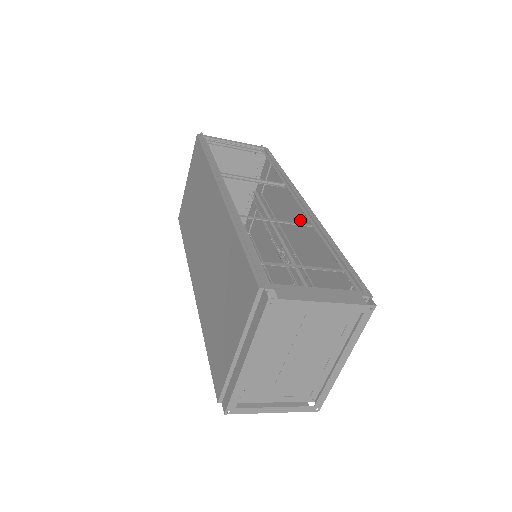
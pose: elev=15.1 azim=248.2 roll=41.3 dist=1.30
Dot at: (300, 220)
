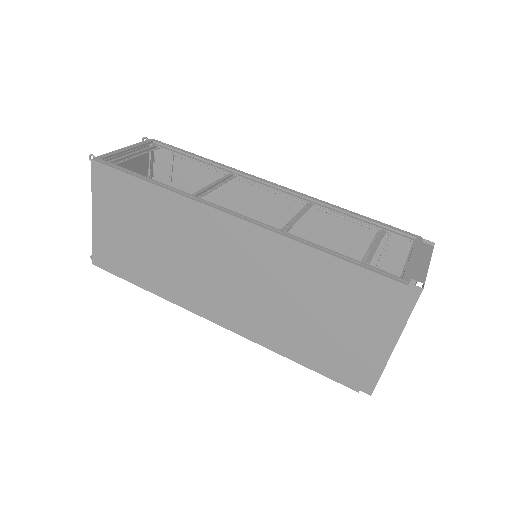
Dot at: (271, 201)
